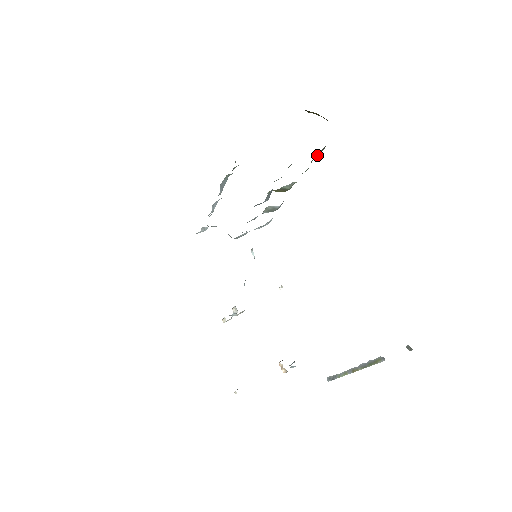
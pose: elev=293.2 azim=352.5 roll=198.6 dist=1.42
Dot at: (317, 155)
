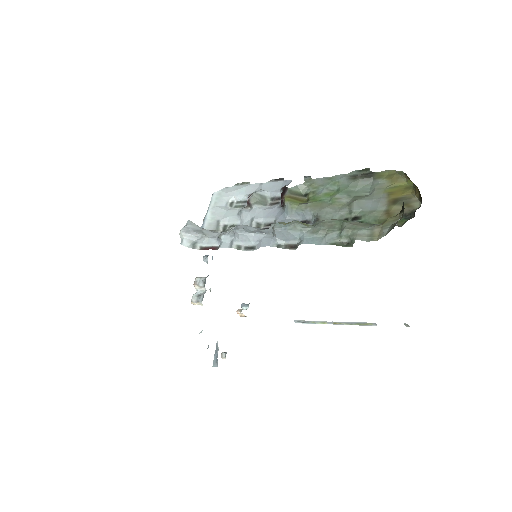
Dot at: (362, 184)
